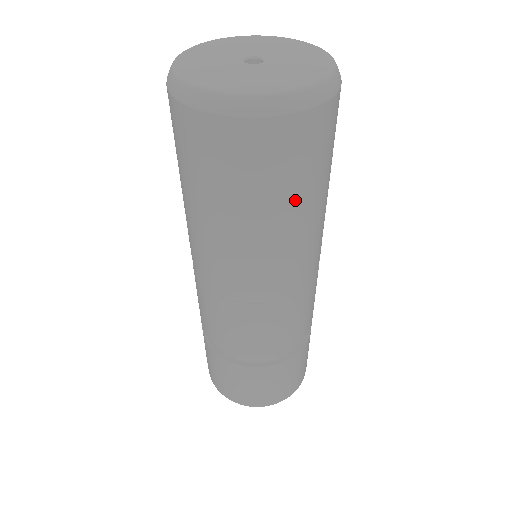
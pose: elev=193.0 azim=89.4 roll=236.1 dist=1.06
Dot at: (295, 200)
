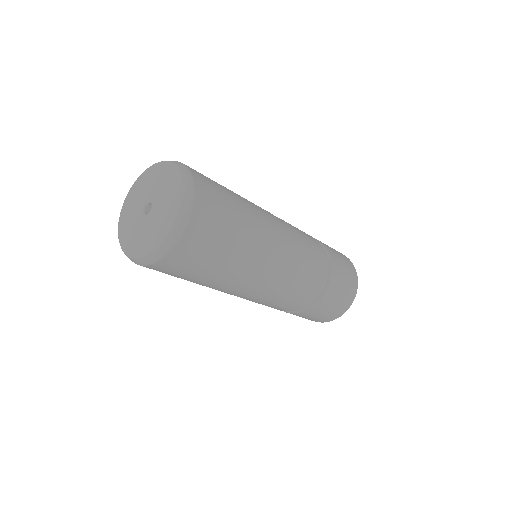
Dot at: (222, 262)
